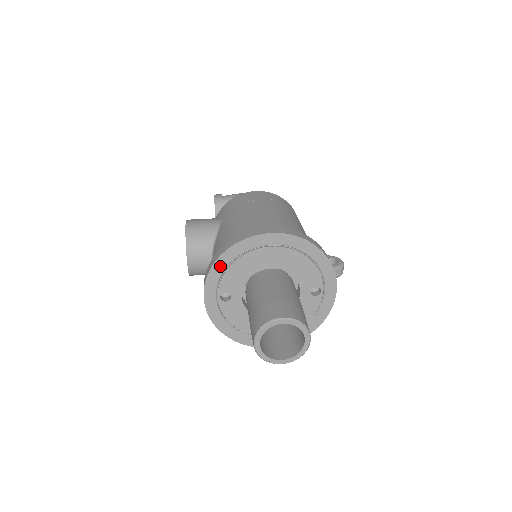
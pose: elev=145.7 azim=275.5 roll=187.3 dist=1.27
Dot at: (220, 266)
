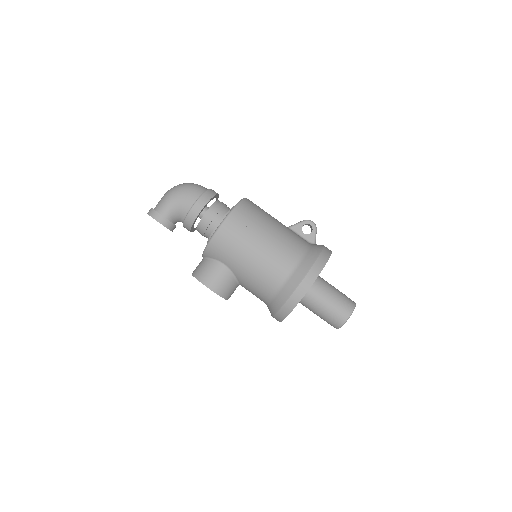
Dot at: occluded
